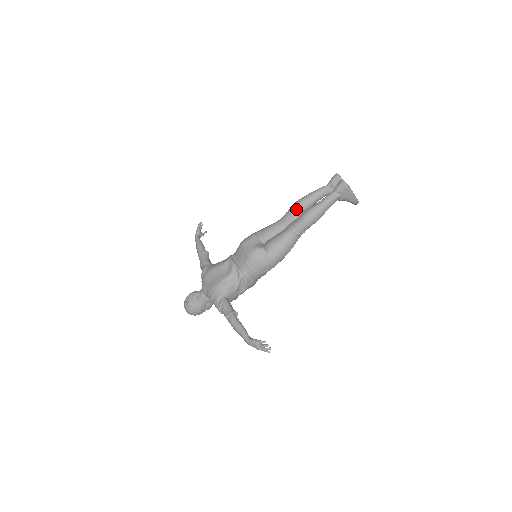
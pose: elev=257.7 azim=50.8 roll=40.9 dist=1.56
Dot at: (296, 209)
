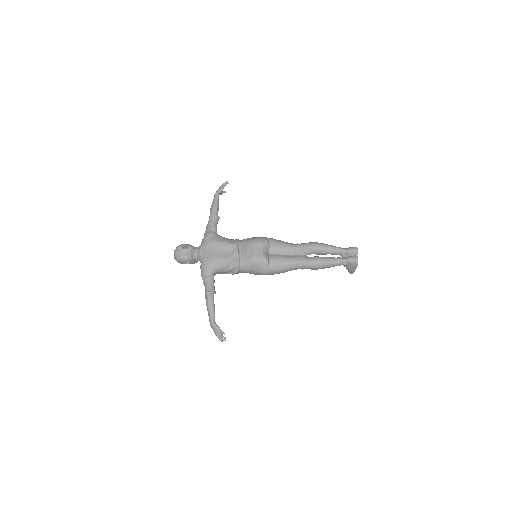
Dot at: (311, 249)
